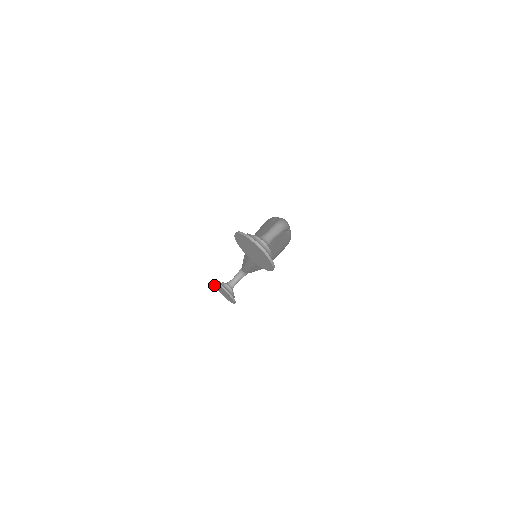
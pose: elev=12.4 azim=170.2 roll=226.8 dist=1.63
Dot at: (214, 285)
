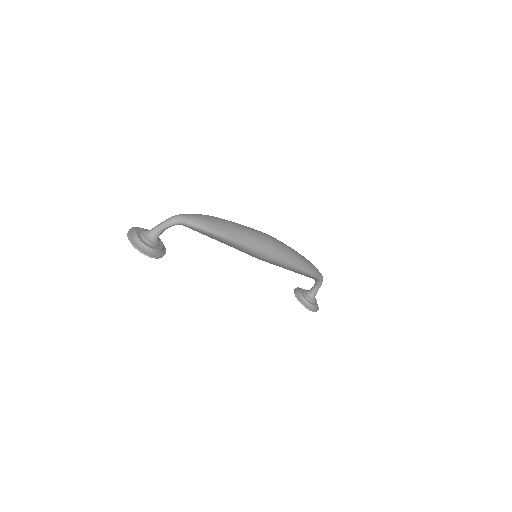
Dot at: occluded
